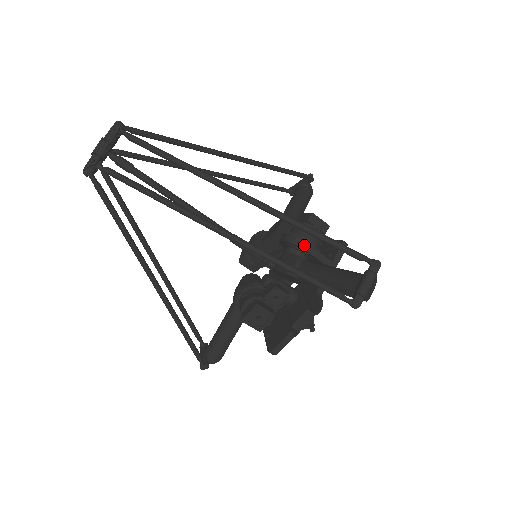
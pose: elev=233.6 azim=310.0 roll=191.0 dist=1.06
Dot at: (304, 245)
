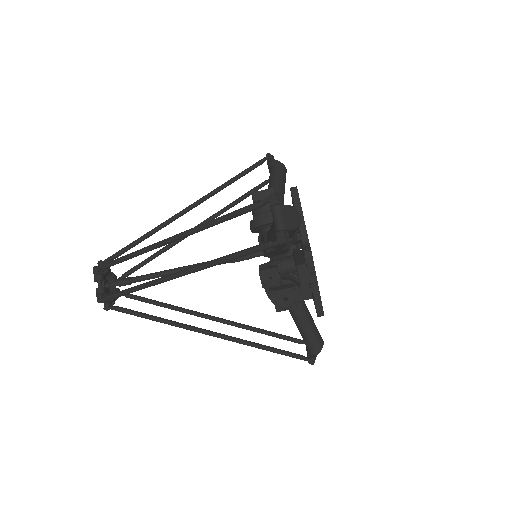
Dot at: (261, 222)
